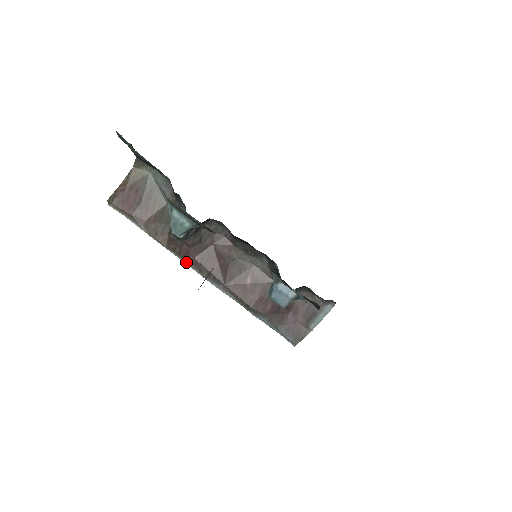
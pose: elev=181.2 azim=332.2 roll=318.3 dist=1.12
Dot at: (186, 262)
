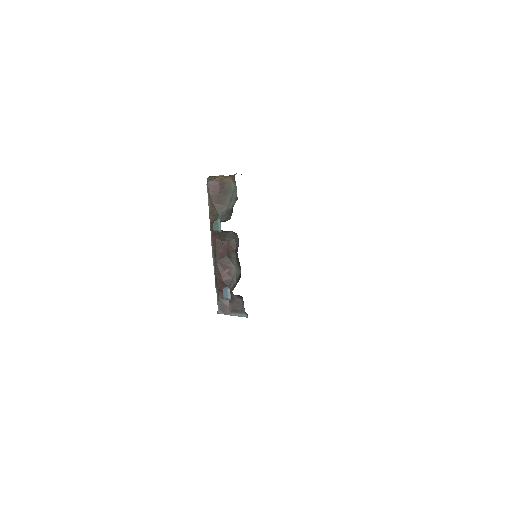
Dot at: (211, 236)
